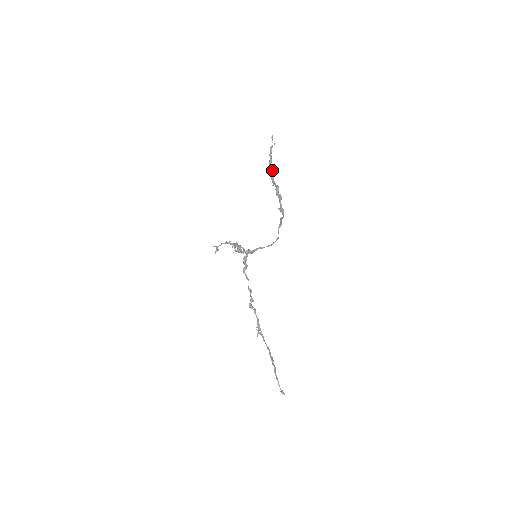
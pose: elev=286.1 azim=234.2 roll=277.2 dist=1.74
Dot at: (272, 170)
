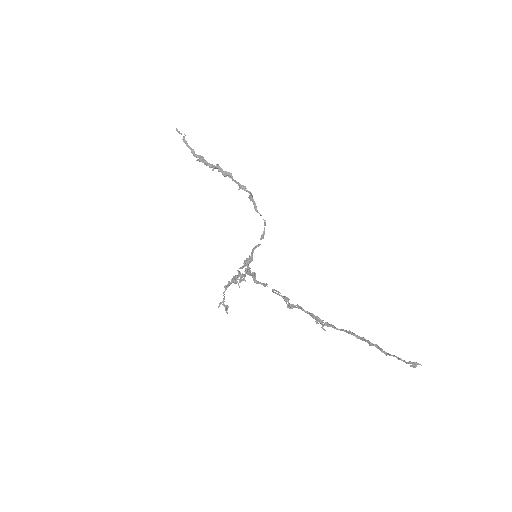
Dot at: (201, 158)
